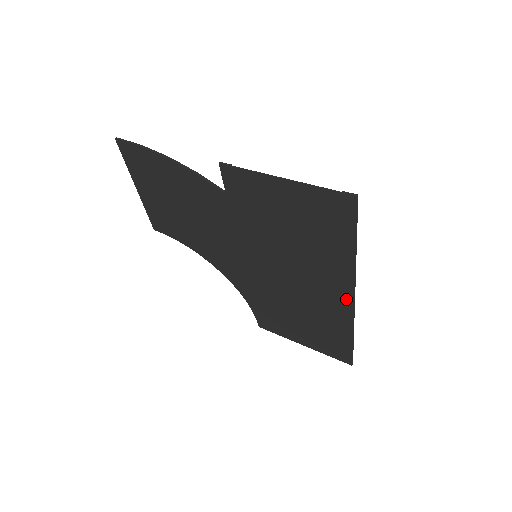
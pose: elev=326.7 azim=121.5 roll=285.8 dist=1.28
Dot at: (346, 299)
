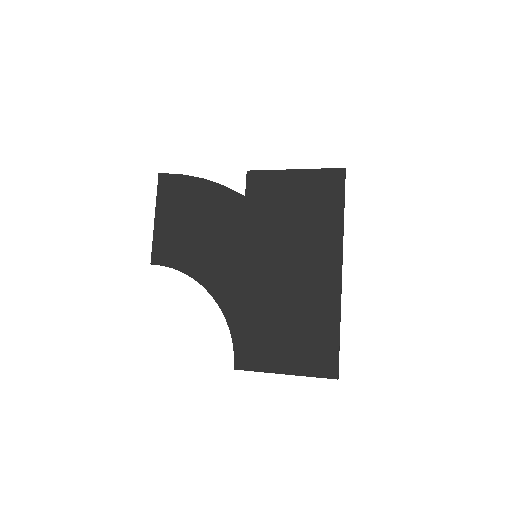
Dot at: (335, 273)
